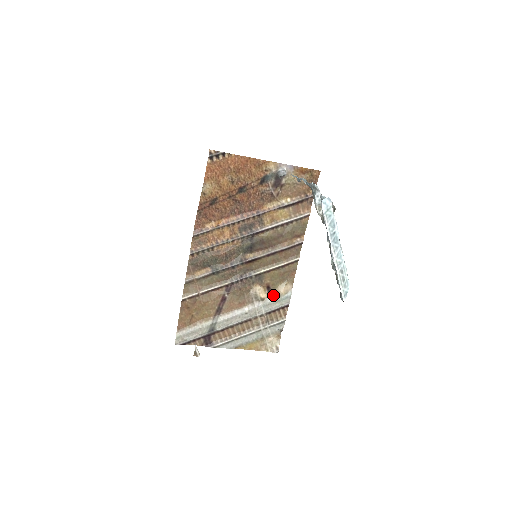
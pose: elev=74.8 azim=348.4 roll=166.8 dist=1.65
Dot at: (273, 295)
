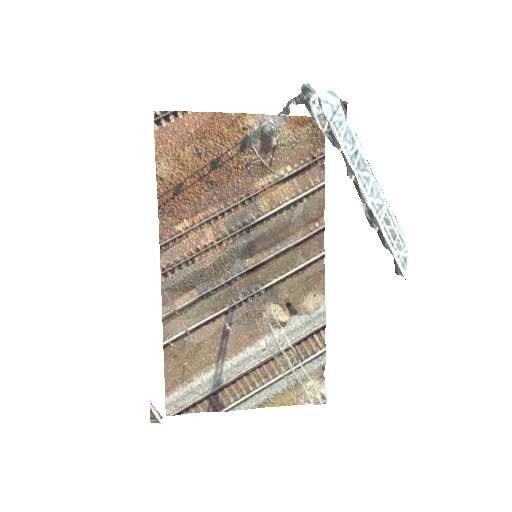
Dot at: (298, 315)
